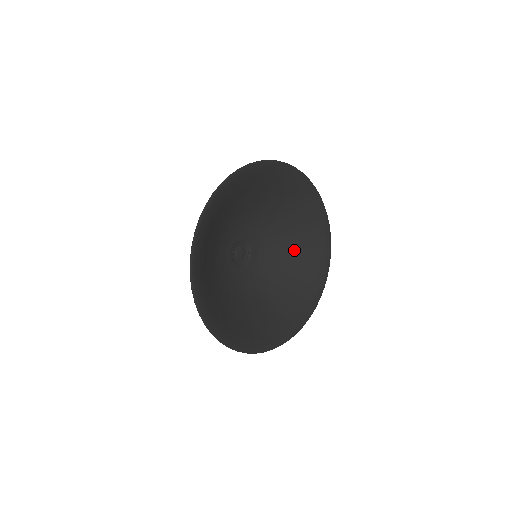
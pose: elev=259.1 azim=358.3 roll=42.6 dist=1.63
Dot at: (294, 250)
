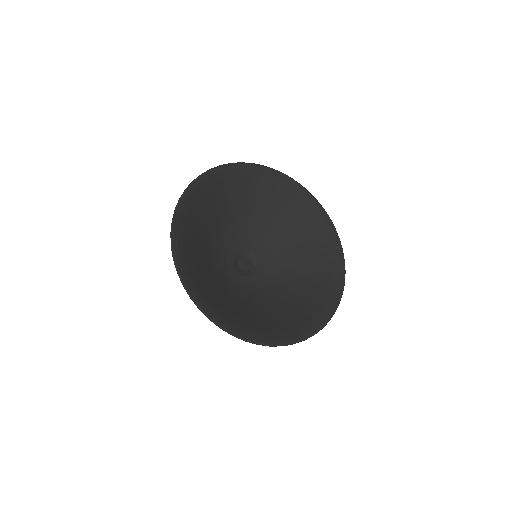
Dot at: (302, 285)
